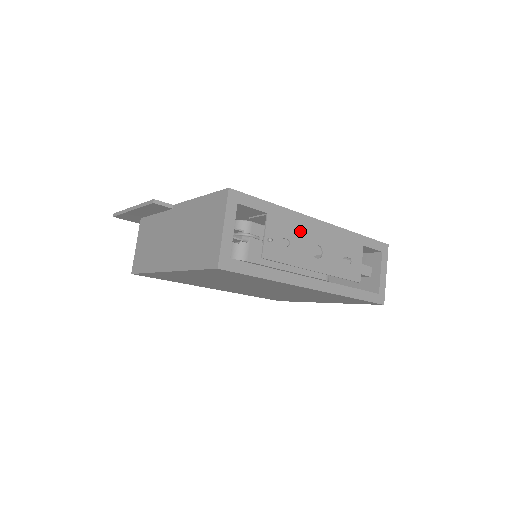
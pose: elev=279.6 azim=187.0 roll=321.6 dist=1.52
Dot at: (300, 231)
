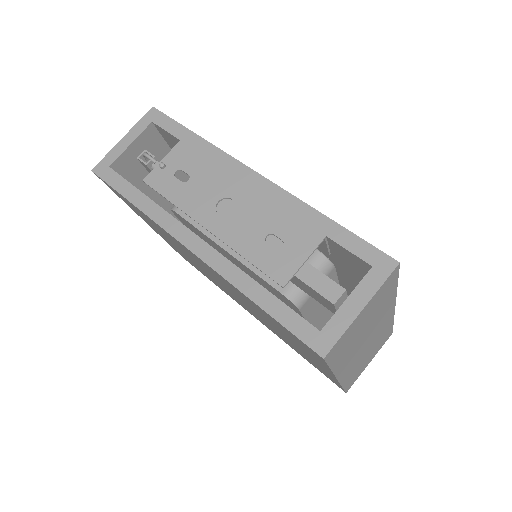
Dot at: (213, 173)
